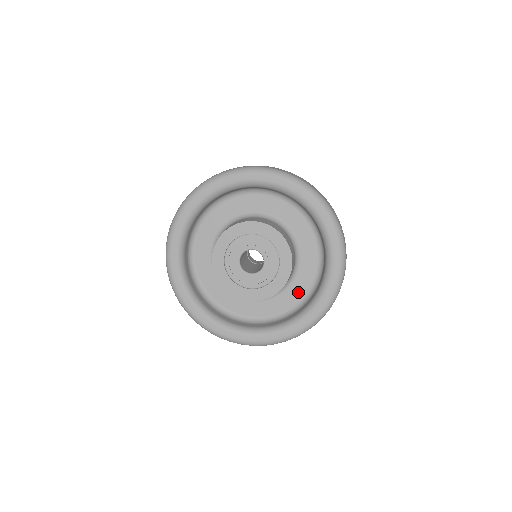
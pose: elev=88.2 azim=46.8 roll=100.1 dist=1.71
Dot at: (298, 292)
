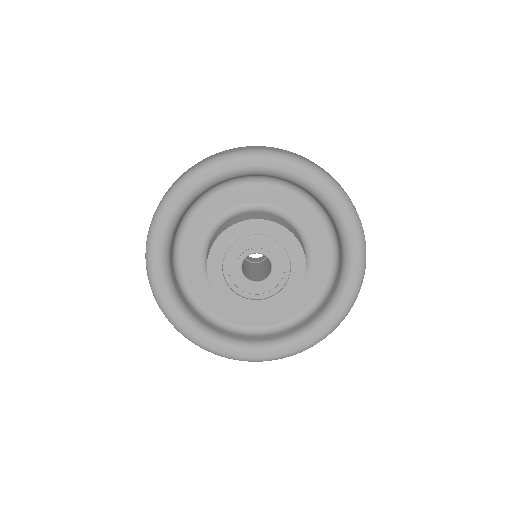
Dot at: (323, 255)
